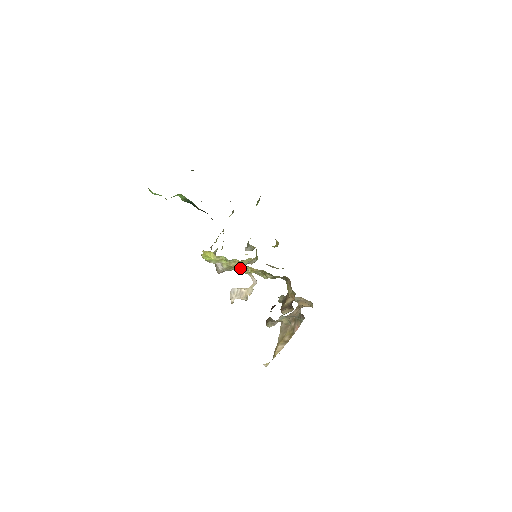
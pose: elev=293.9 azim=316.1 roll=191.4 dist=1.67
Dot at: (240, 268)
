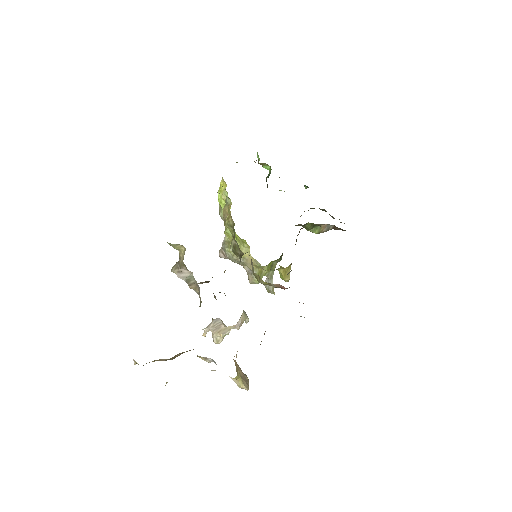
Dot at: occluded
